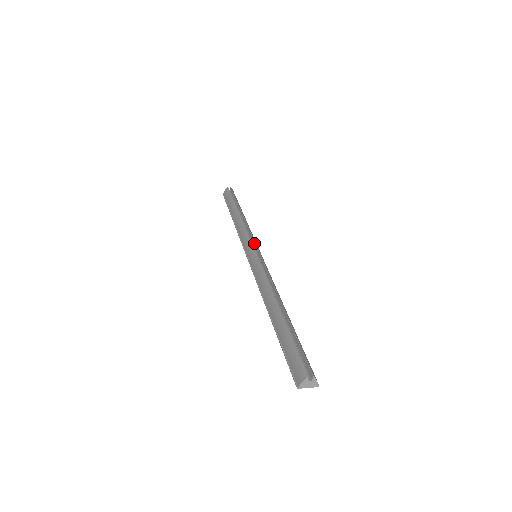
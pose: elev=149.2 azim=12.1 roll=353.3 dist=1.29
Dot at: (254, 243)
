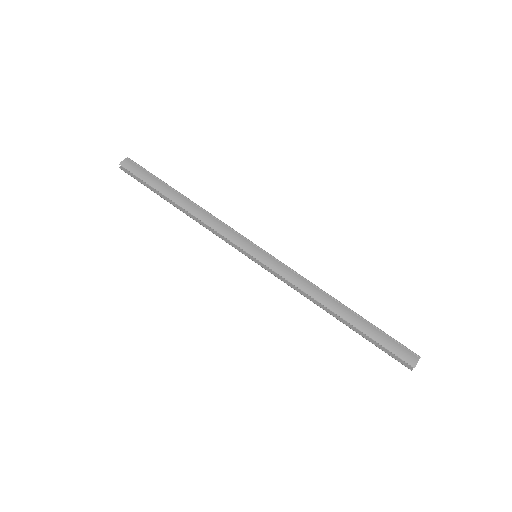
Dot at: (239, 247)
